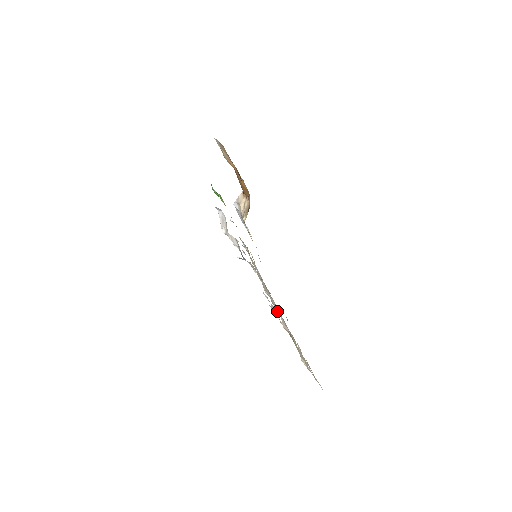
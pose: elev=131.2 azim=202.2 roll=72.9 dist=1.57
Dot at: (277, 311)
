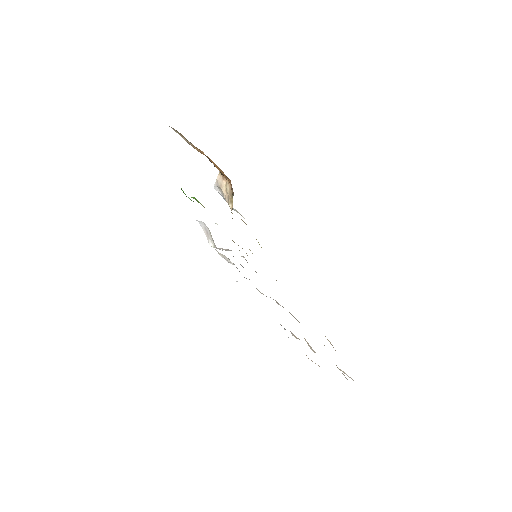
Dot at: occluded
